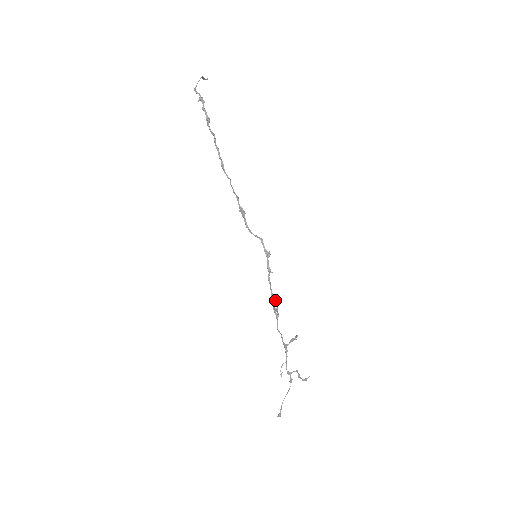
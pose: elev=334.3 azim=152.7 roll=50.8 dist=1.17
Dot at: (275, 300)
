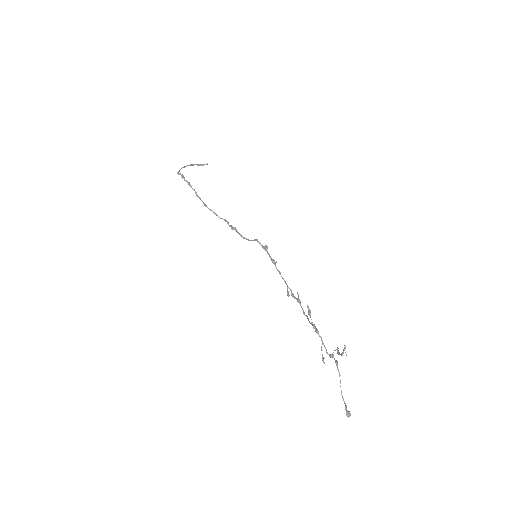
Dot at: (287, 285)
